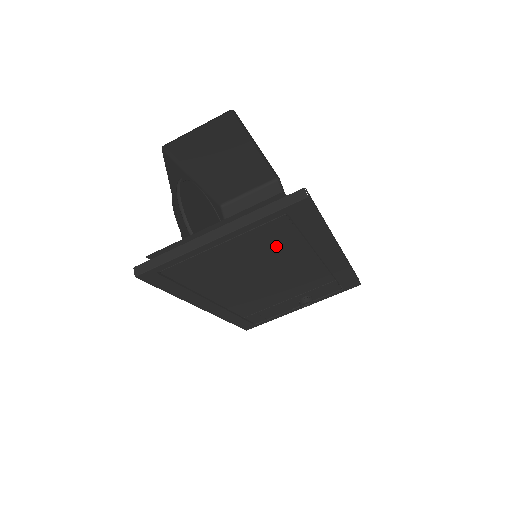
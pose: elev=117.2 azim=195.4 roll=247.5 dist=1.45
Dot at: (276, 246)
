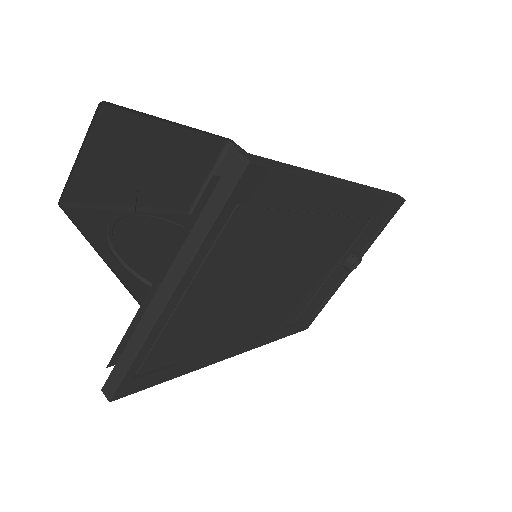
Dot at: (262, 245)
